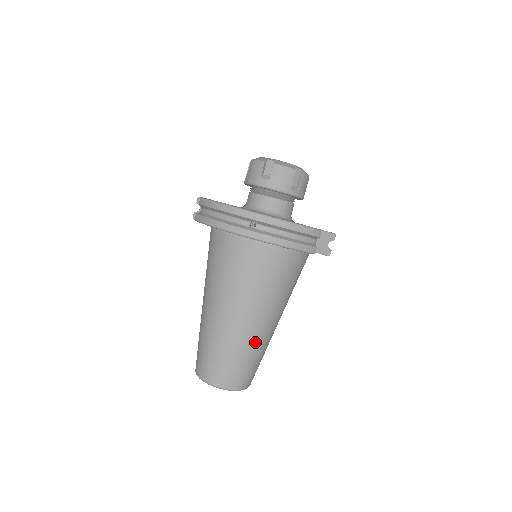
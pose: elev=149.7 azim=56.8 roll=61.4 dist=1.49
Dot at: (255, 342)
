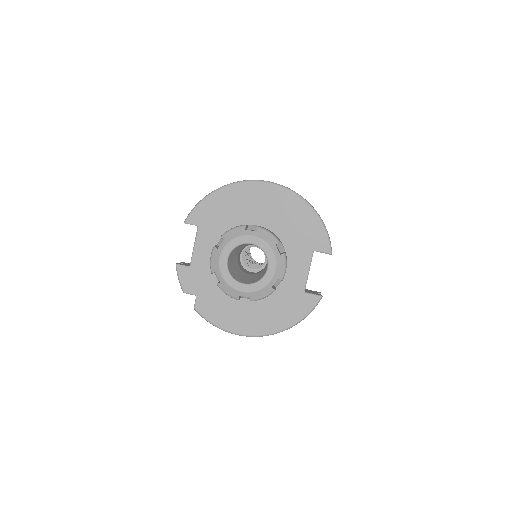
Dot at: occluded
